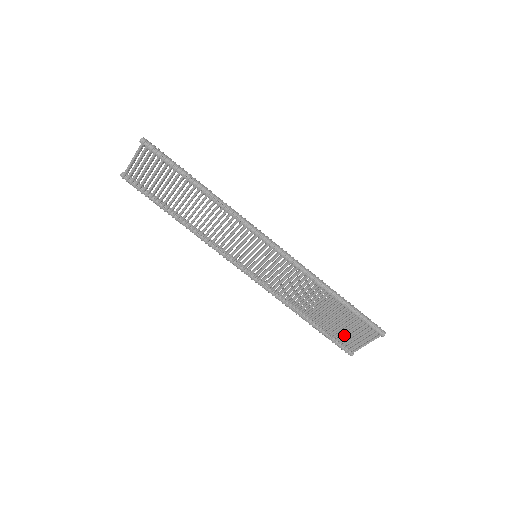
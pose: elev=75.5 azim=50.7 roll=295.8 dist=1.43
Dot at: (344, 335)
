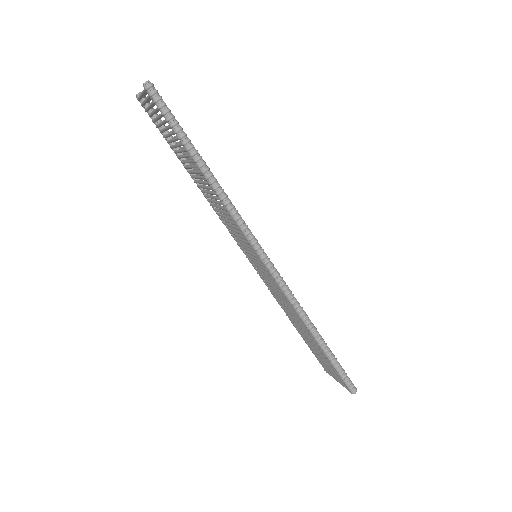
Dot at: (321, 360)
